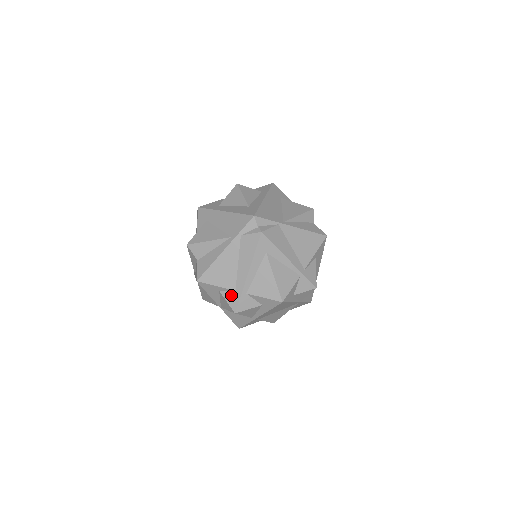
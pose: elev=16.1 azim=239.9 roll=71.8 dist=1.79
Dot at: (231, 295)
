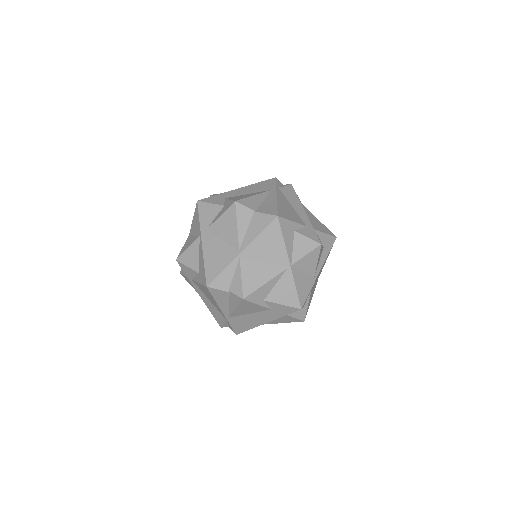
Dot at: (306, 231)
